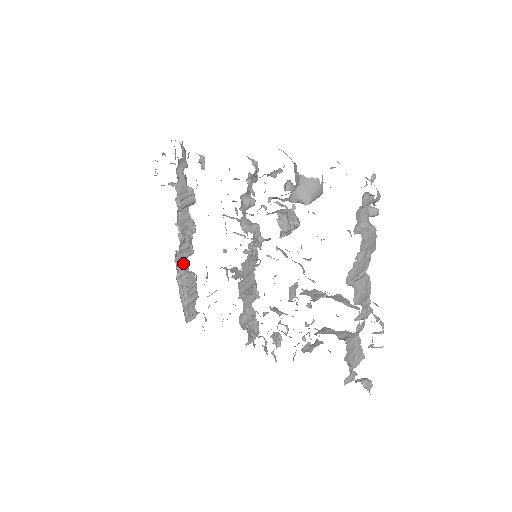
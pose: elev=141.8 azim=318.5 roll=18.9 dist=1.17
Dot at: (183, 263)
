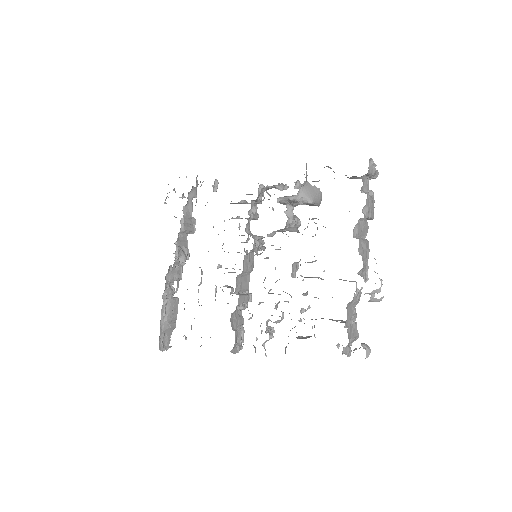
Dot at: (171, 285)
